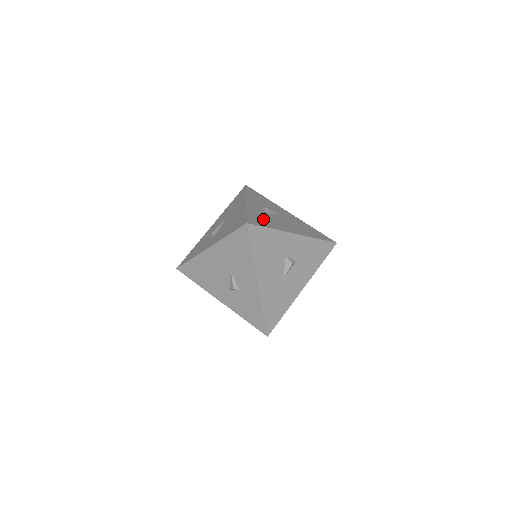
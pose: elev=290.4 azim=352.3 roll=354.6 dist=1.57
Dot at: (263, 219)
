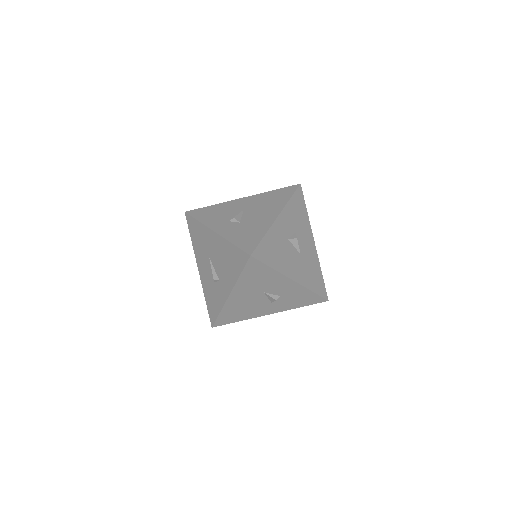
Dot at: (247, 234)
